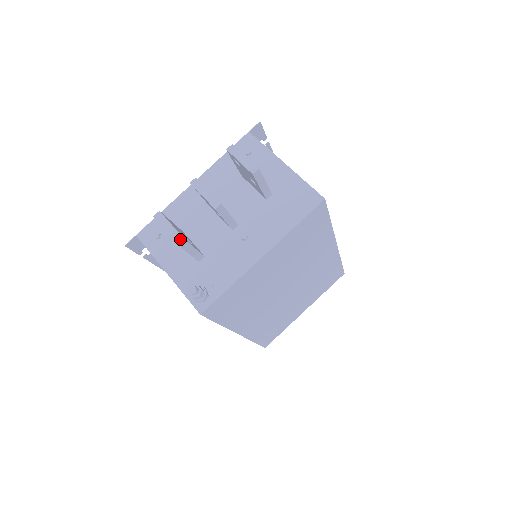
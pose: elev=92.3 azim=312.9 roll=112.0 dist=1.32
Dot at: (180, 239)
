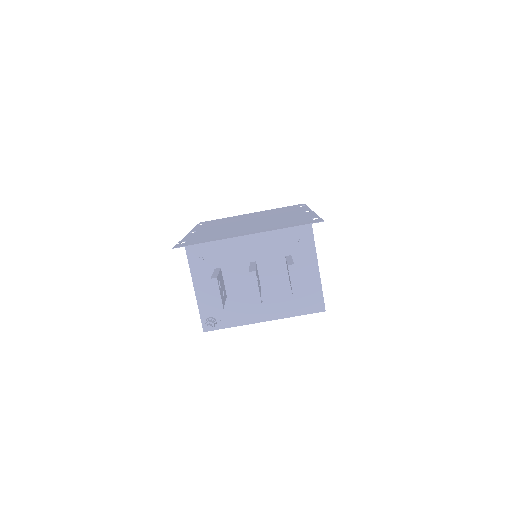
Dot at: (221, 308)
